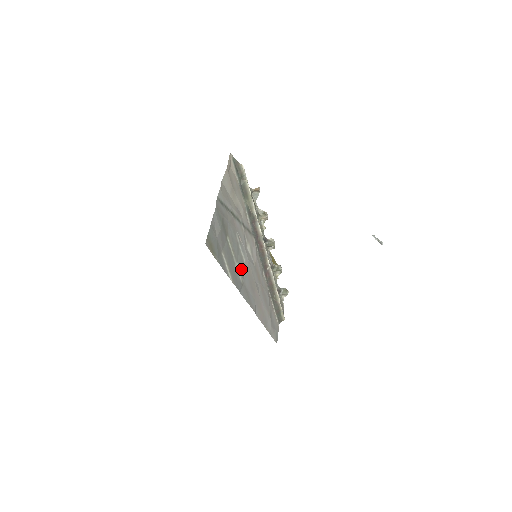
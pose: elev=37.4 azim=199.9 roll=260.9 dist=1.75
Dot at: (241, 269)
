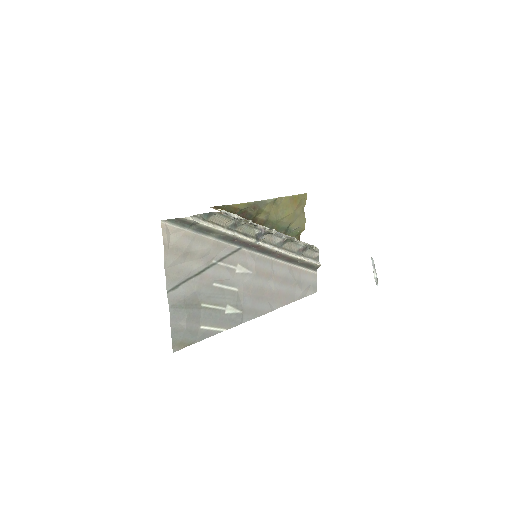
Dot at: (235, 303)
